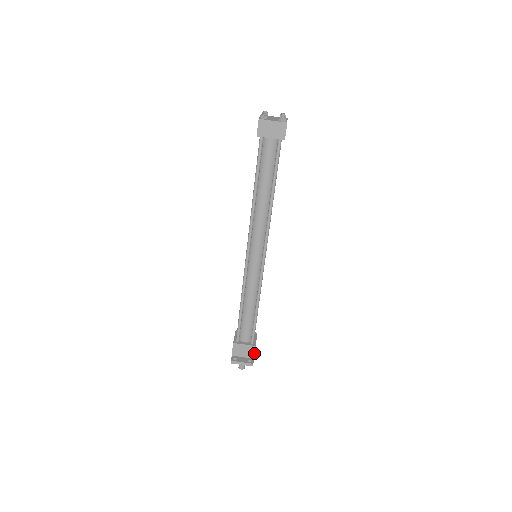
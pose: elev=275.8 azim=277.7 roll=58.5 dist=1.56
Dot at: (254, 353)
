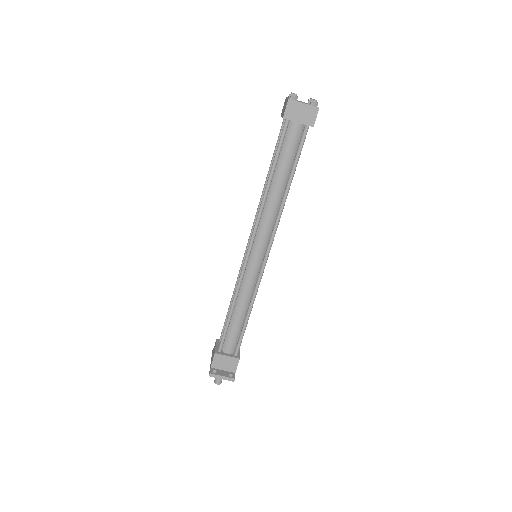
Dot at: occluded
